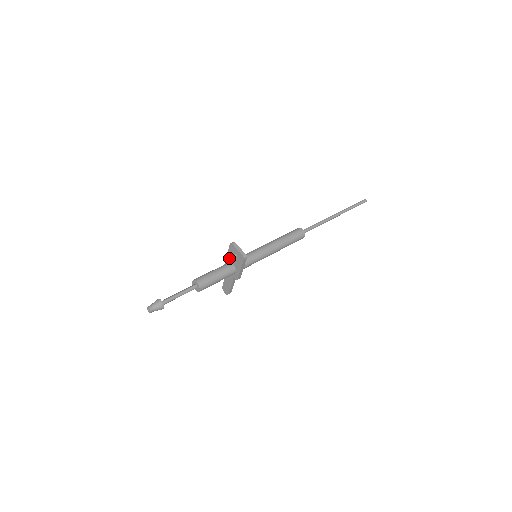
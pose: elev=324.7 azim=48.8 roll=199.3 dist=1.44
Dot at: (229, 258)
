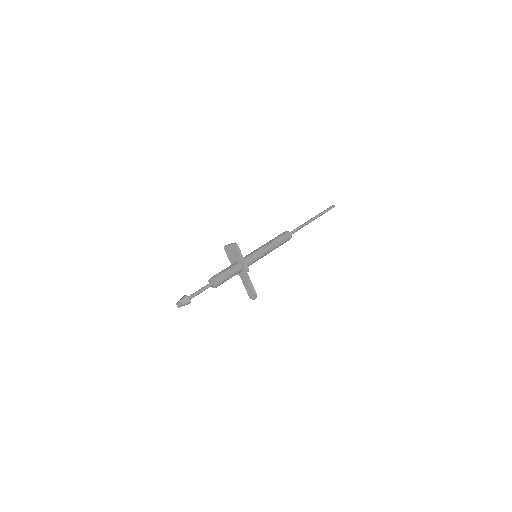
Dot at: (232, 261)
